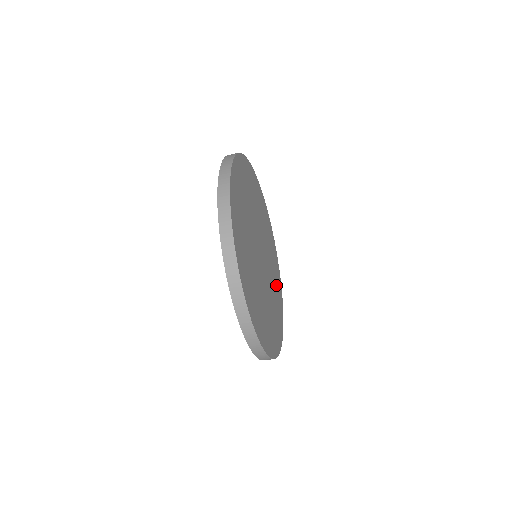
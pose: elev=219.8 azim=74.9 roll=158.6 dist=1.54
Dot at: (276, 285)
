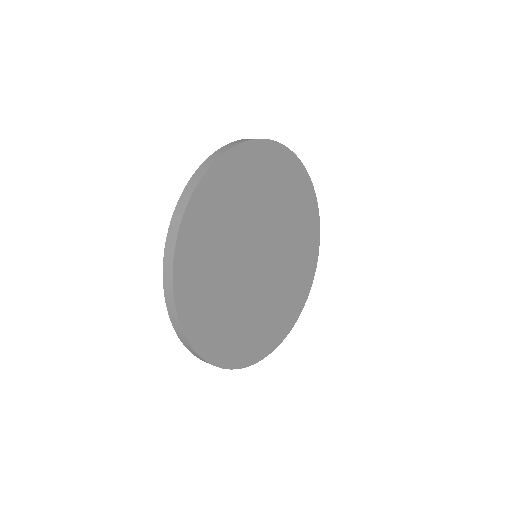
Dot at: (303, 241)
